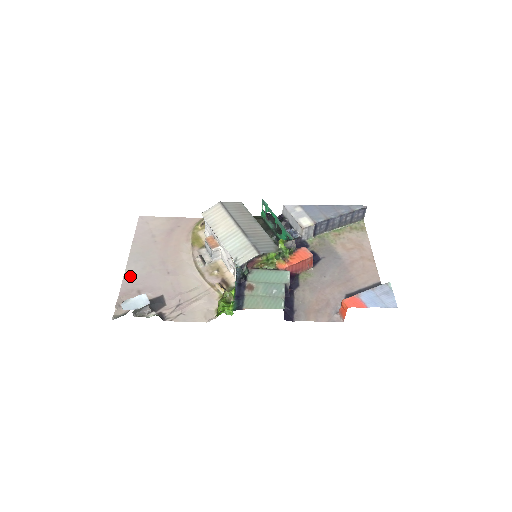
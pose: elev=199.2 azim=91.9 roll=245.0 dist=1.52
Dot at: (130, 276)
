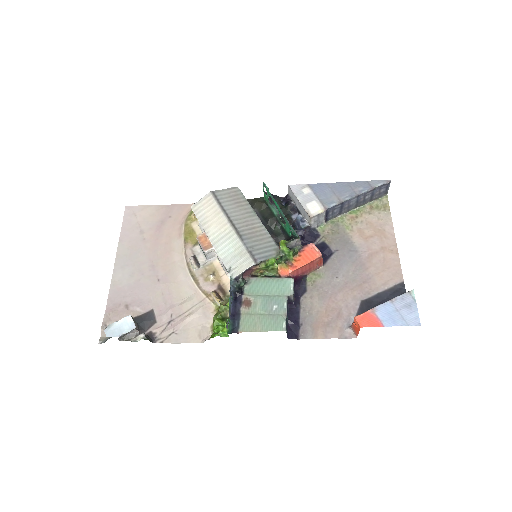
Dot at: (117, 286)
